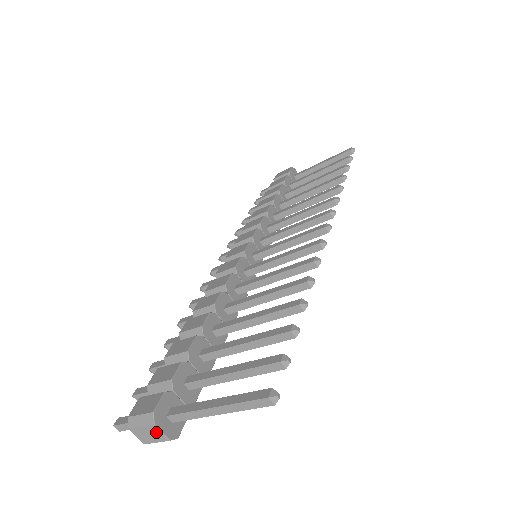
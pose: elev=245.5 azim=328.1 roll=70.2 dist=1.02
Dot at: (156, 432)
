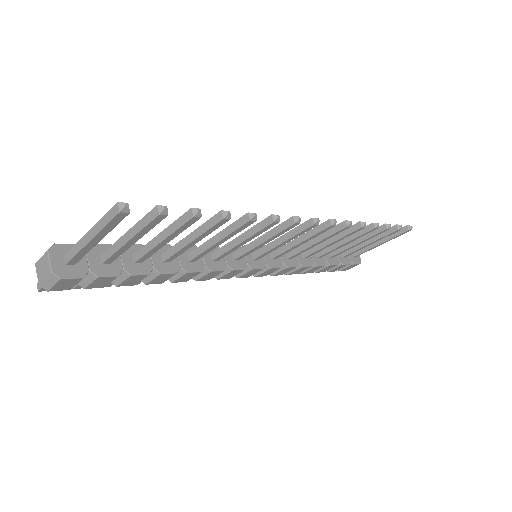
Dot at: (47, 262)
